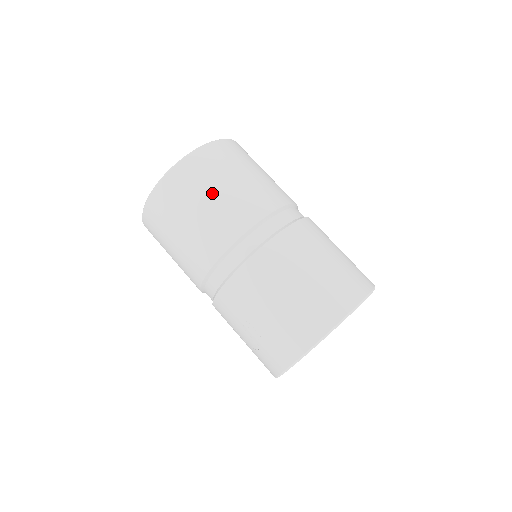
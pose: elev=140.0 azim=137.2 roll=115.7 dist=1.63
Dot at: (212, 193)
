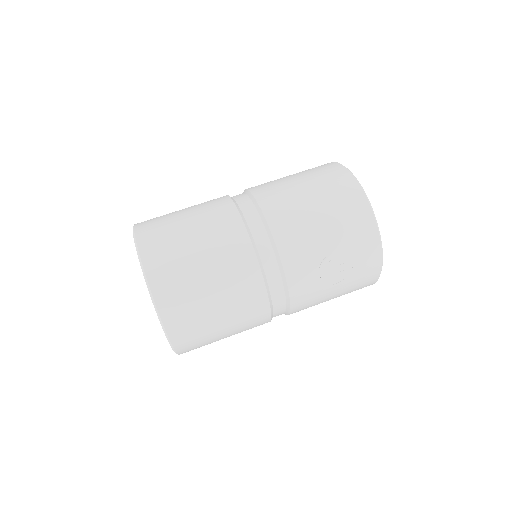
Dot at: (188, 234)
